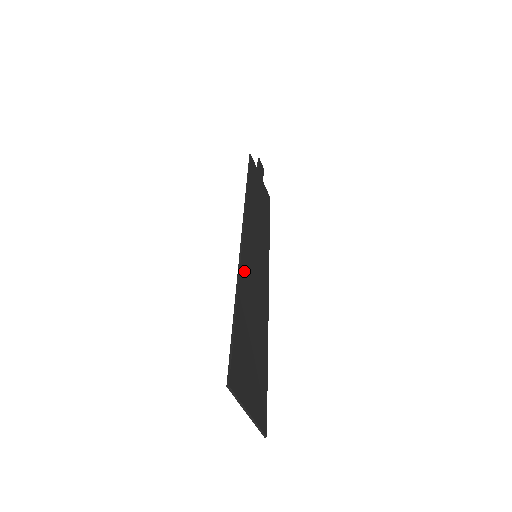
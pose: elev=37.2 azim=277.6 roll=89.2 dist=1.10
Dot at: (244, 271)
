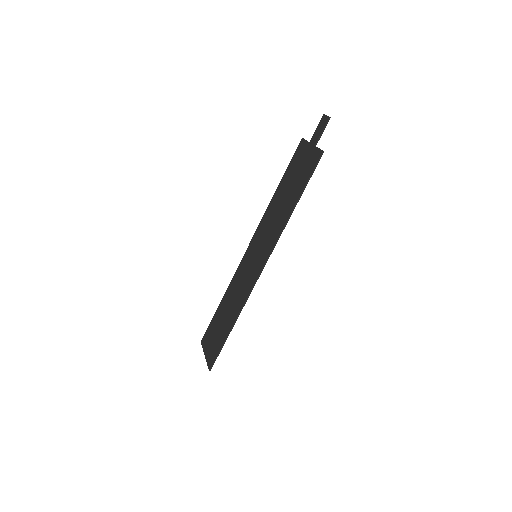
Dot at: (246, 296)
